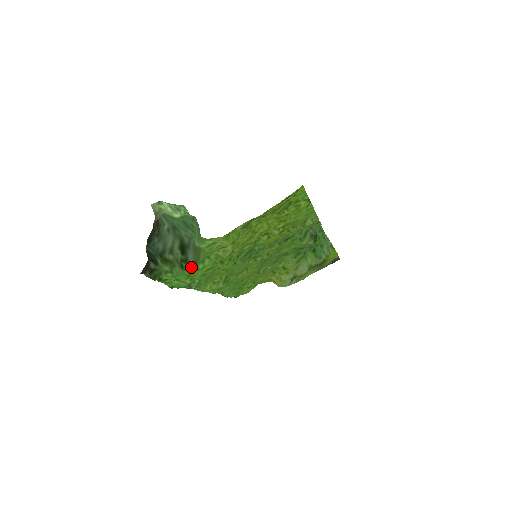
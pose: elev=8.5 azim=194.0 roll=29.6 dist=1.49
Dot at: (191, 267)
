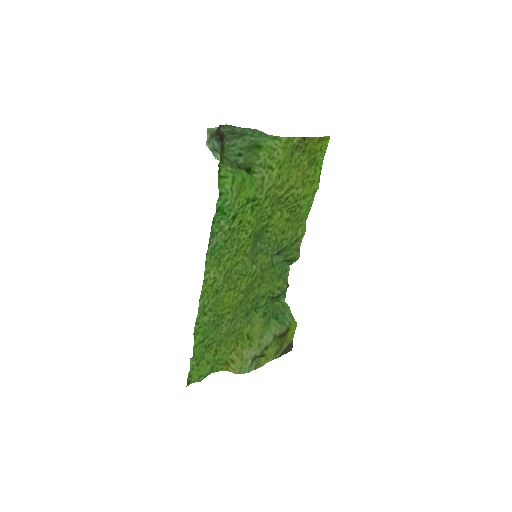
Dot at: (249, 169)
